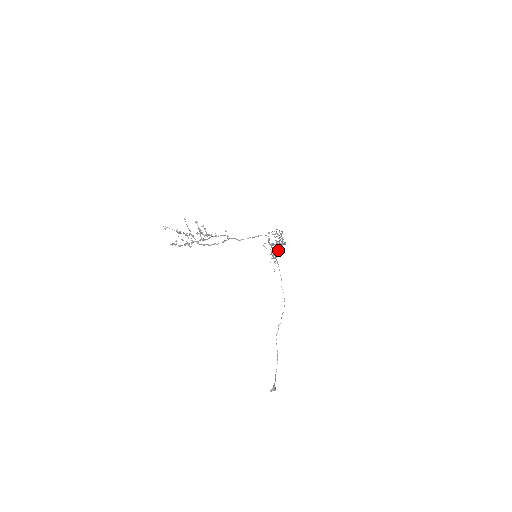
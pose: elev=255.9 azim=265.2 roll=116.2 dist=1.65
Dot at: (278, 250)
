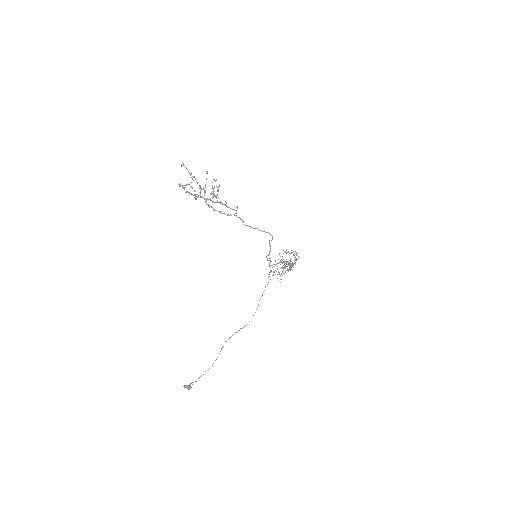
Dot at: occluded
